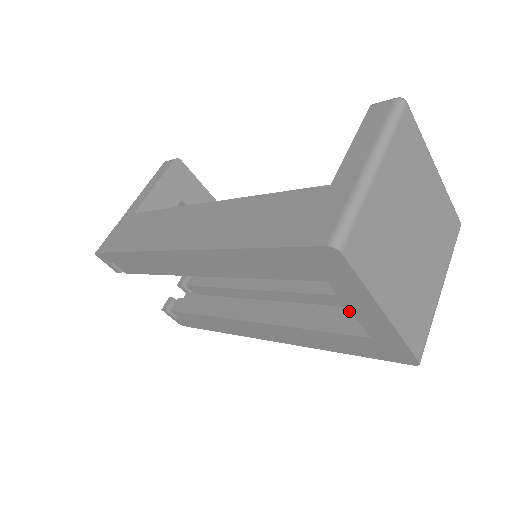
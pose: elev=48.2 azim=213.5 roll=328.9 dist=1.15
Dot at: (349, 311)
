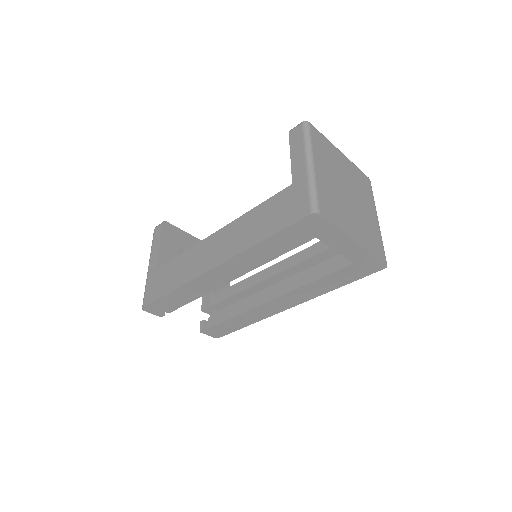
Dot at: occluded
